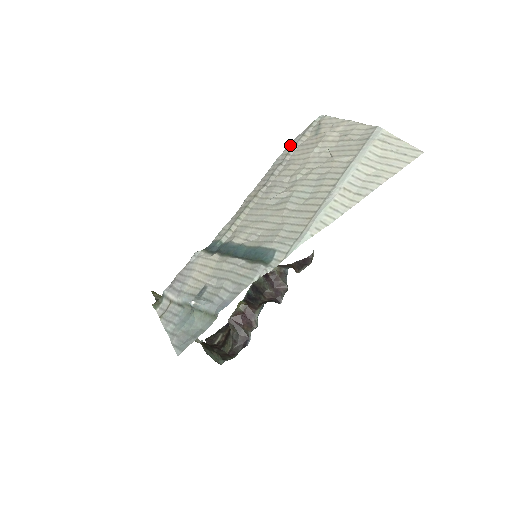
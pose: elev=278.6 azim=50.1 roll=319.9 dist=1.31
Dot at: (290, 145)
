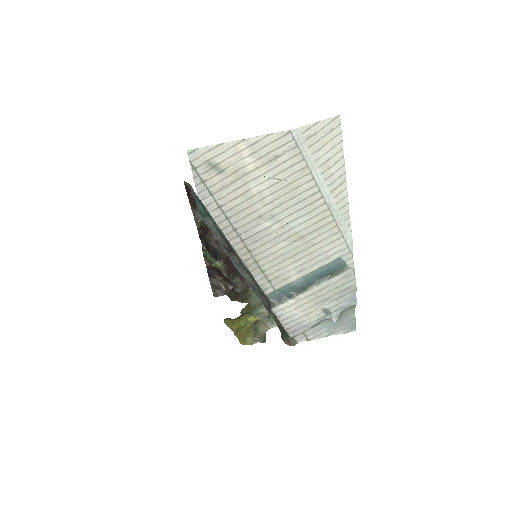
Dot at: (206, 199)
